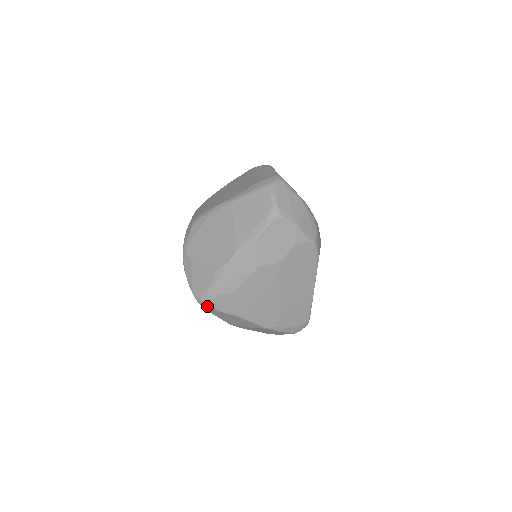
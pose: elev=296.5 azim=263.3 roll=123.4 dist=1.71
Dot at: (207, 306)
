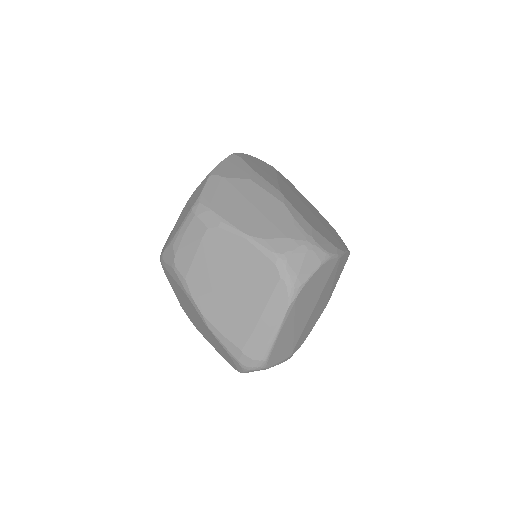
Dot at: occluded
